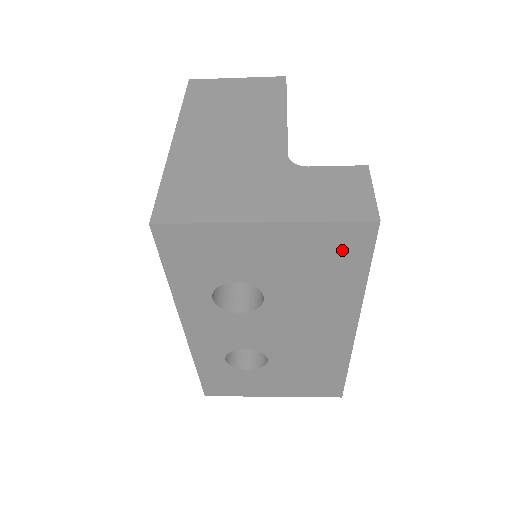
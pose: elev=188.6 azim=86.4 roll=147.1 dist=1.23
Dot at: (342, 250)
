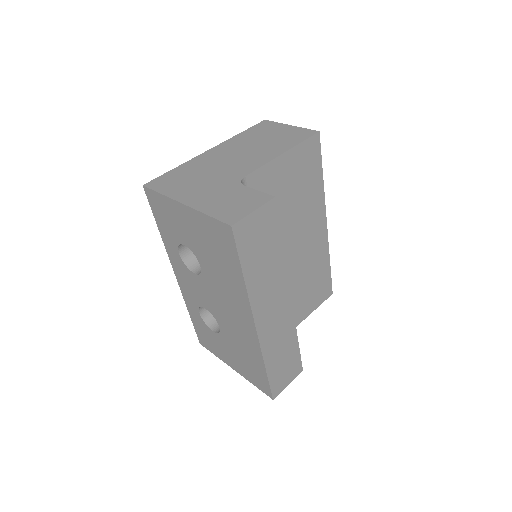
Dot at: (222, 243)
